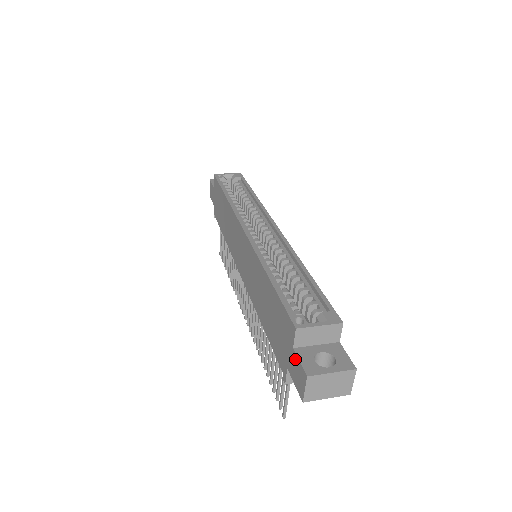
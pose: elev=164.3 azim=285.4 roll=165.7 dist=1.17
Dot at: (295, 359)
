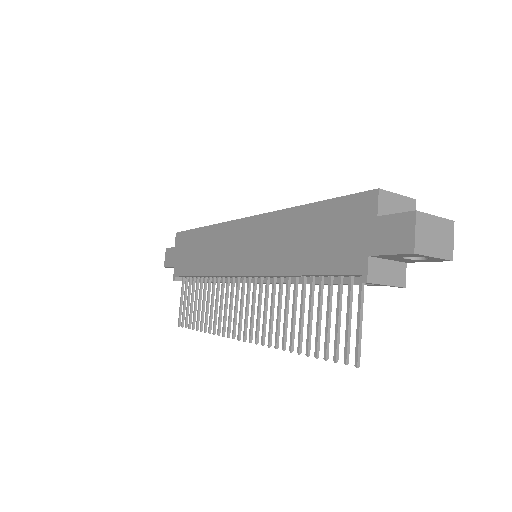
Dot at: (385, 222)
